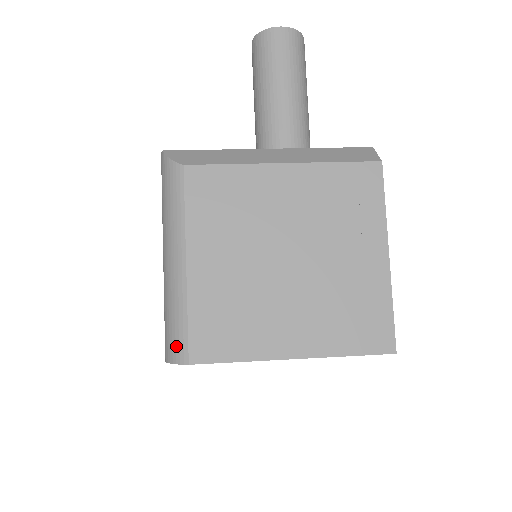
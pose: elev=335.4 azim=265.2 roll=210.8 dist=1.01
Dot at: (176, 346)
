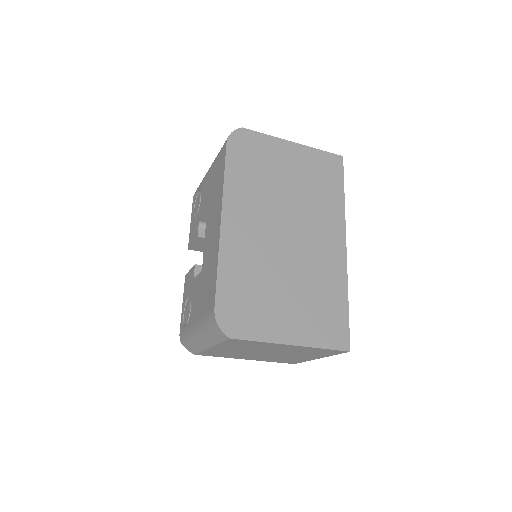
Dot at: occluded
